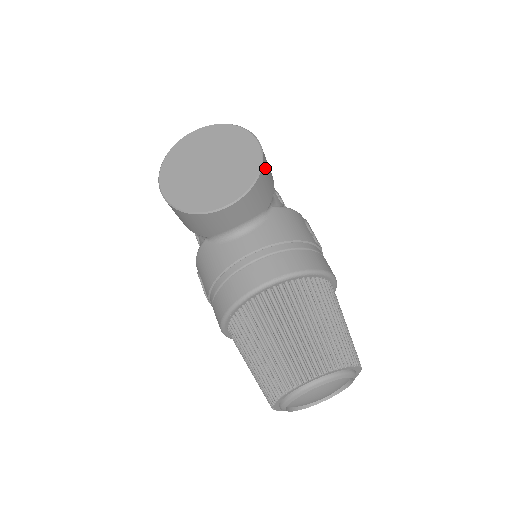
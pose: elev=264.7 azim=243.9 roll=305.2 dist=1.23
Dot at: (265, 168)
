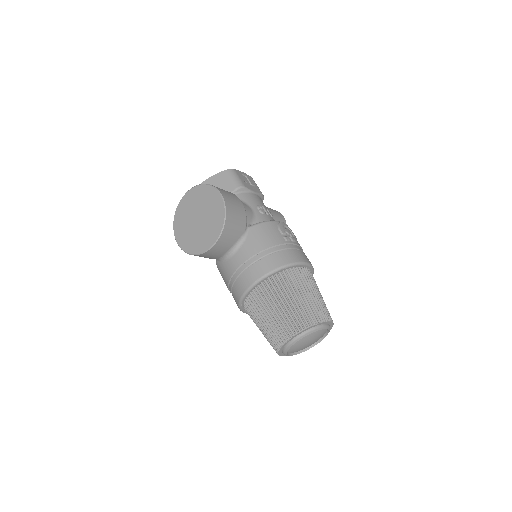
Dot at: (230, 211)
